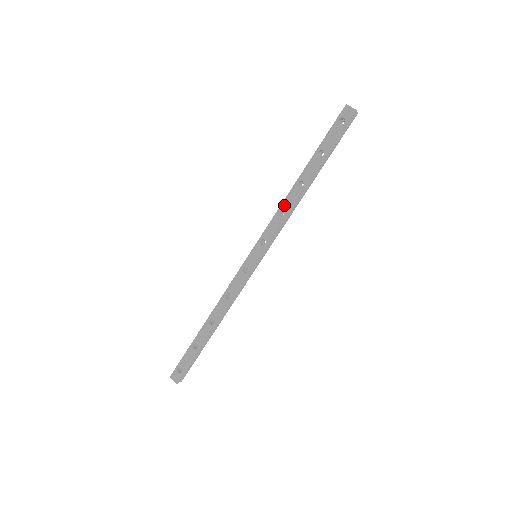
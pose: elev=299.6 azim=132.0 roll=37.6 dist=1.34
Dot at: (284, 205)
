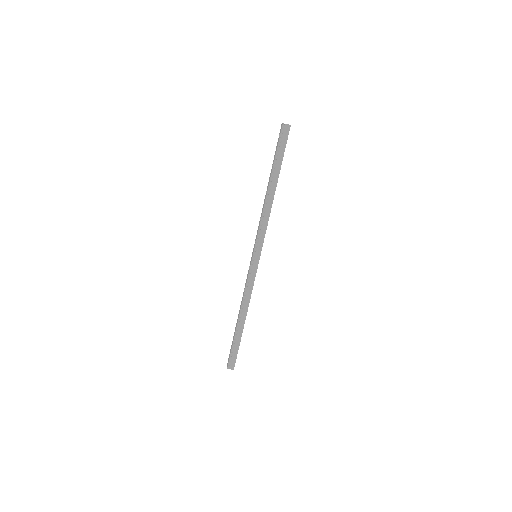
Dot at: (262, 211)
